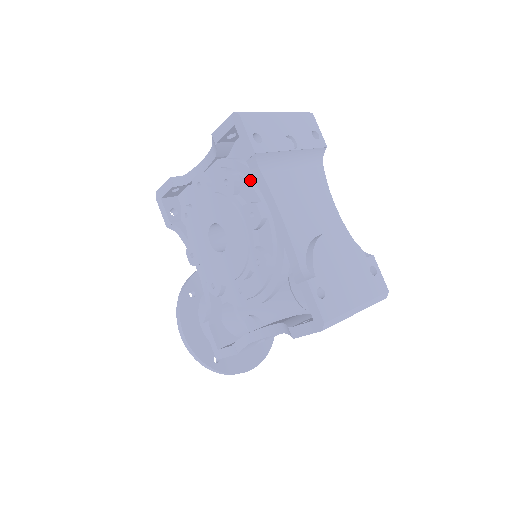
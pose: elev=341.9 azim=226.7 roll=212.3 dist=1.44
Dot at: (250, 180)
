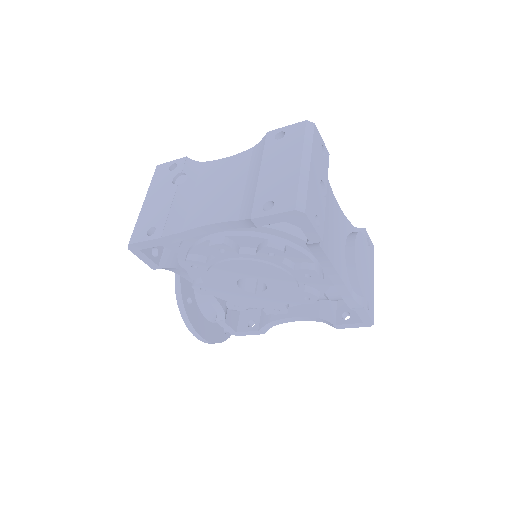
Dot at: (297, 245)
